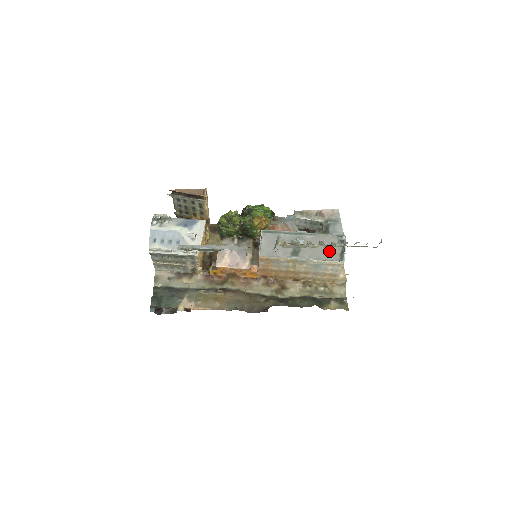
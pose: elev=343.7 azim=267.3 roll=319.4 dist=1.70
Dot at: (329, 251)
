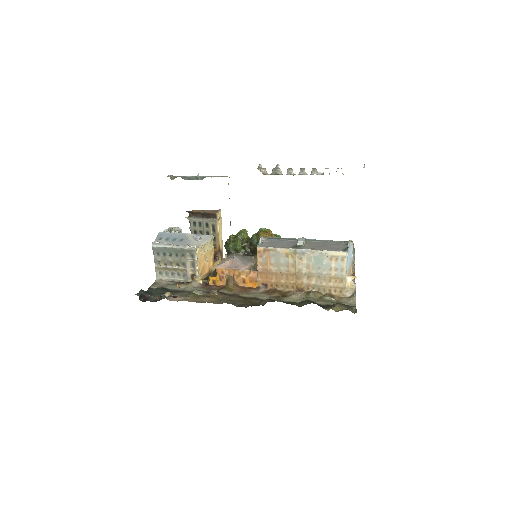
Dot at: (332, 247)
